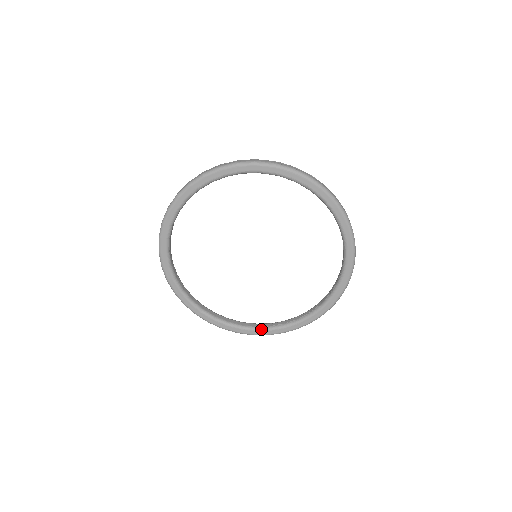
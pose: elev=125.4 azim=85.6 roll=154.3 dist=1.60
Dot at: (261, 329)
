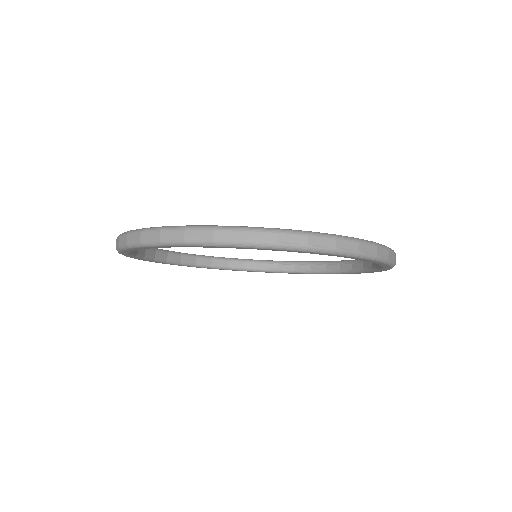
Dot at: (266, 271)
